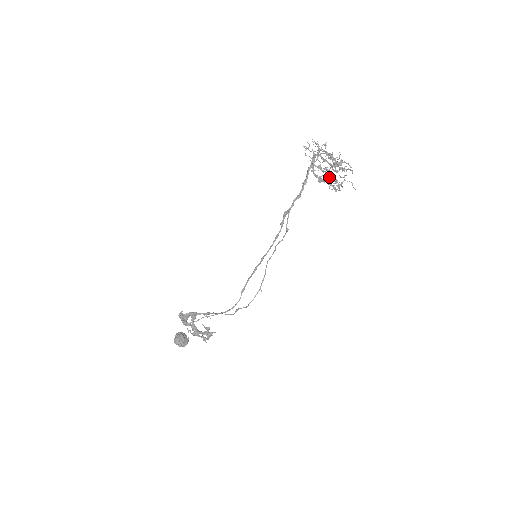
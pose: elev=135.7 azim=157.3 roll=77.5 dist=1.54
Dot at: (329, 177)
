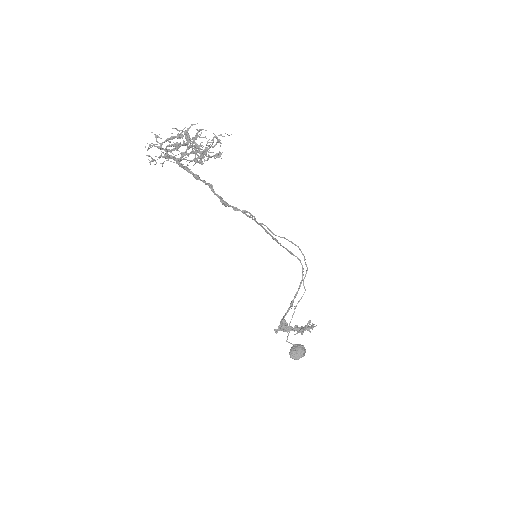
Dot at: (200, 153)
